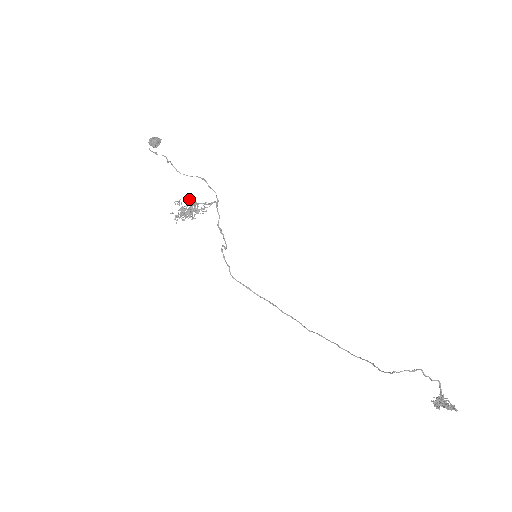
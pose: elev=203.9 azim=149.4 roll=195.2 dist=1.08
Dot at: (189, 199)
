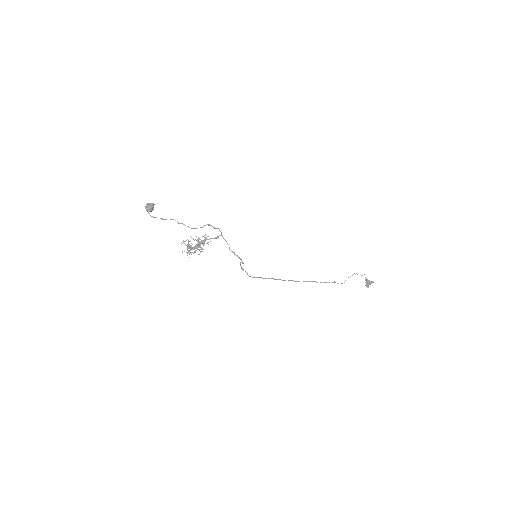
Dot at: occluded
